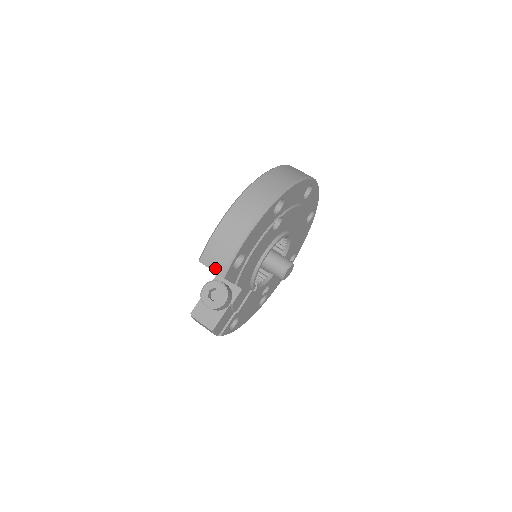
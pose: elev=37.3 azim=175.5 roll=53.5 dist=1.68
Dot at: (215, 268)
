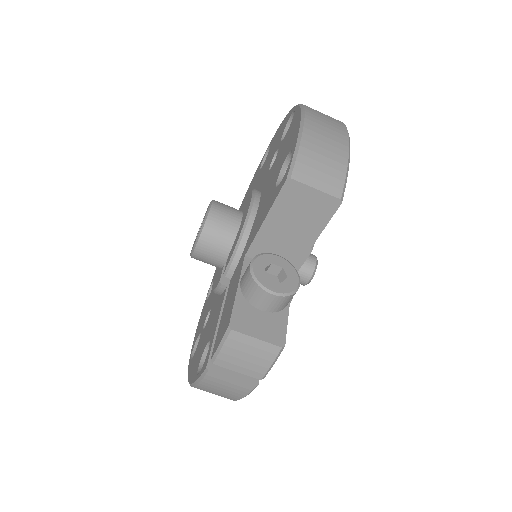
Dot at: (324, 185)
